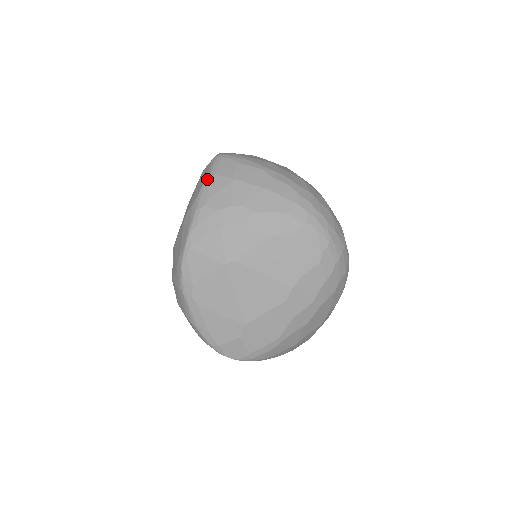
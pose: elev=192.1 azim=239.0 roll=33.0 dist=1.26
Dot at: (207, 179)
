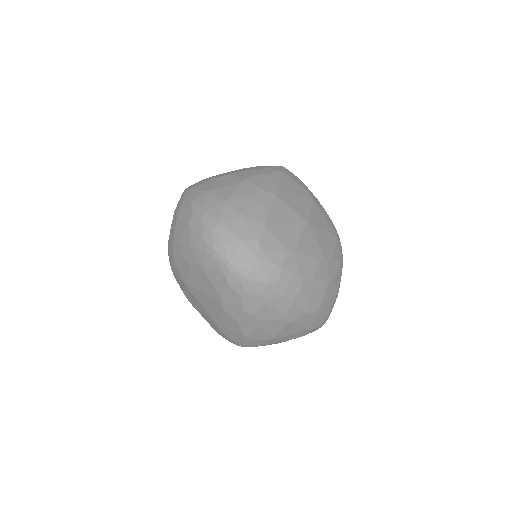
Dot at: (173, 216)
